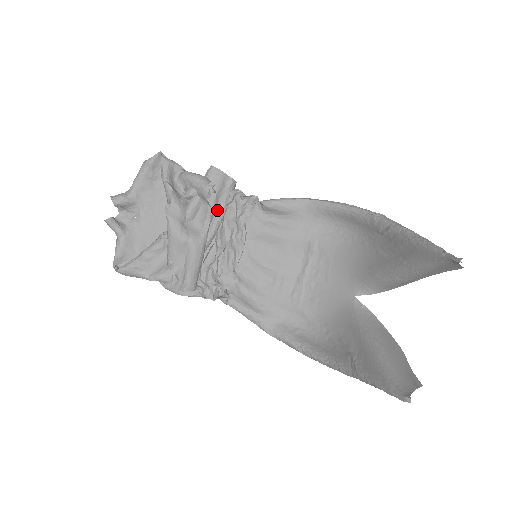
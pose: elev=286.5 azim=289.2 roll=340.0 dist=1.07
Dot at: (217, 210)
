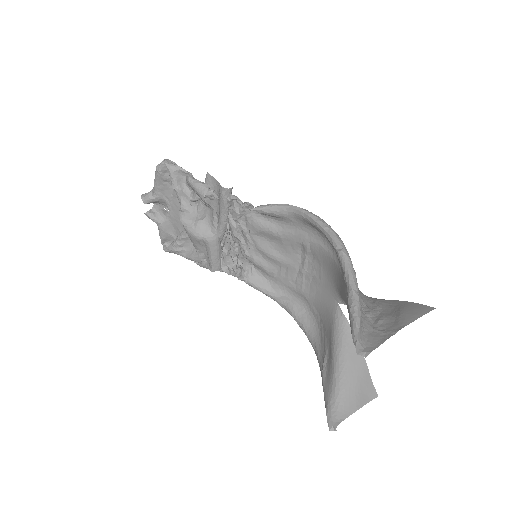
Dot at: (220, 212)
